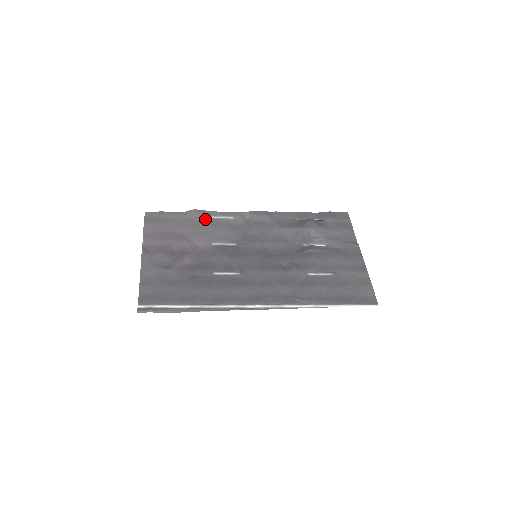
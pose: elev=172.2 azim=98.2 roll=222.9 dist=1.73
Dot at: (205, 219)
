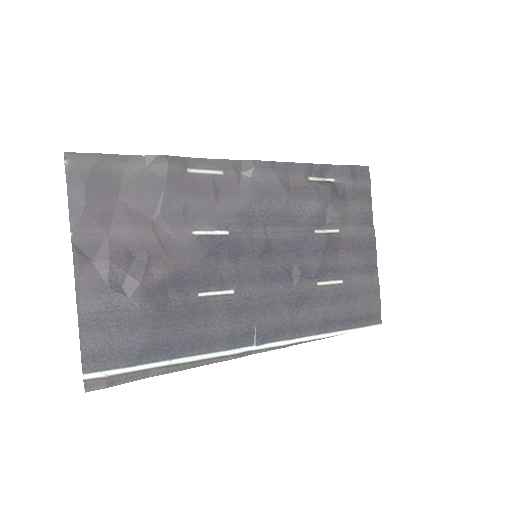
Dot at: (179, 177)
